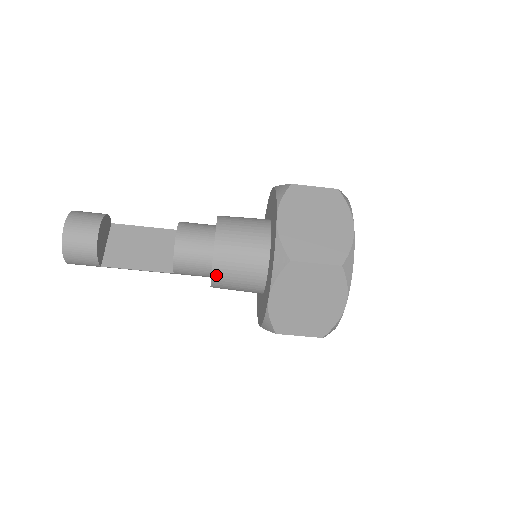
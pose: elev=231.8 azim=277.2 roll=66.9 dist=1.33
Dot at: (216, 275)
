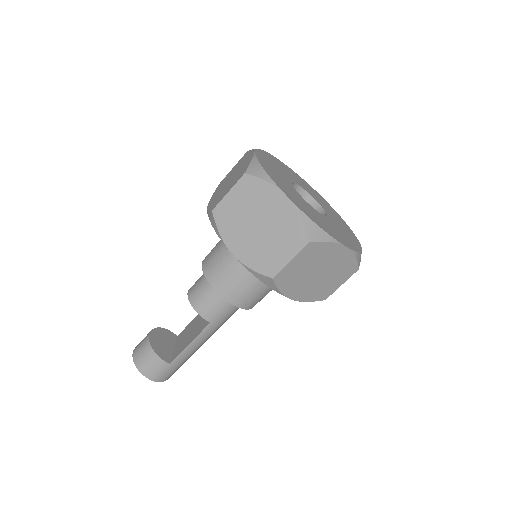
Dot at: (219, 288)
